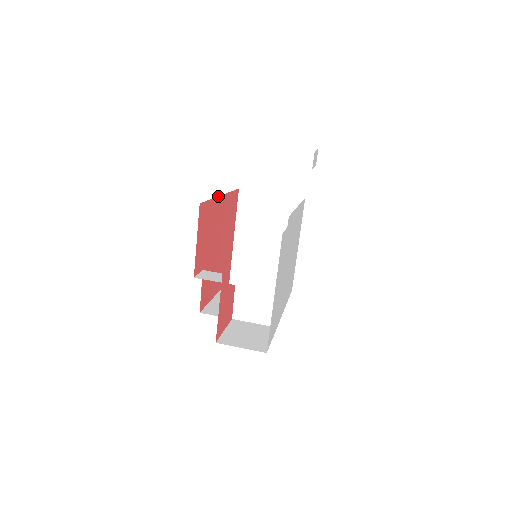
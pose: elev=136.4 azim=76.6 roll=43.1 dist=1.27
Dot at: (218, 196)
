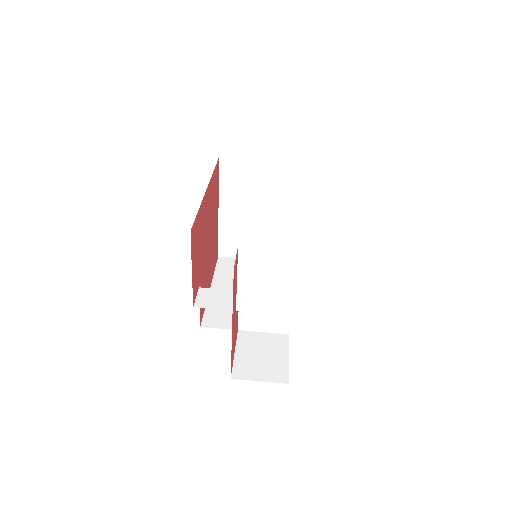
Dot at: (204, 195)
